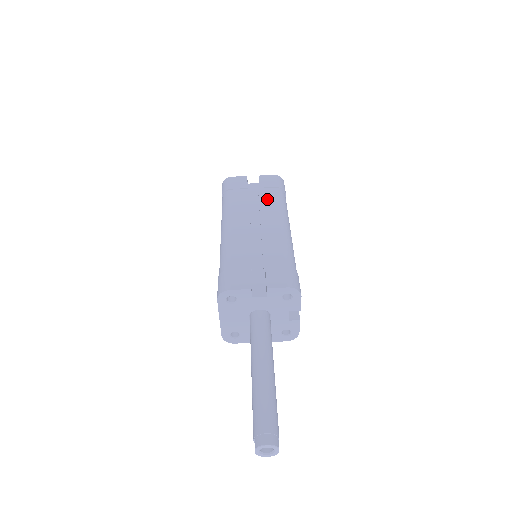
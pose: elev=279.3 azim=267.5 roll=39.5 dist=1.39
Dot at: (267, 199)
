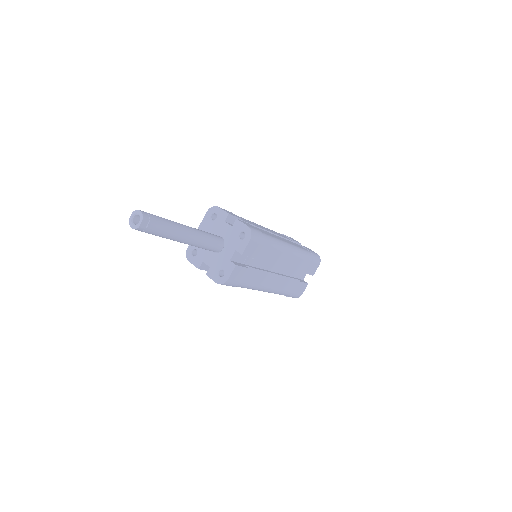
Dot at: (296, 244)
